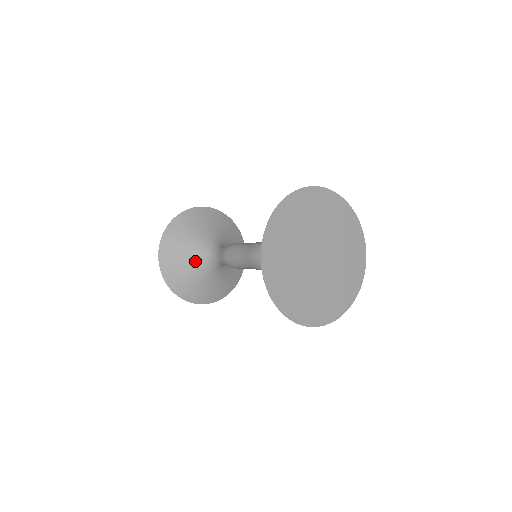
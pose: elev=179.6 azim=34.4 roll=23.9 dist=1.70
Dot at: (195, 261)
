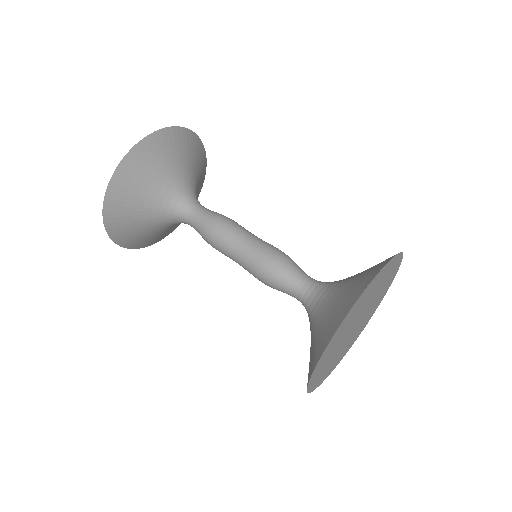
Dot at: (160, 226)
